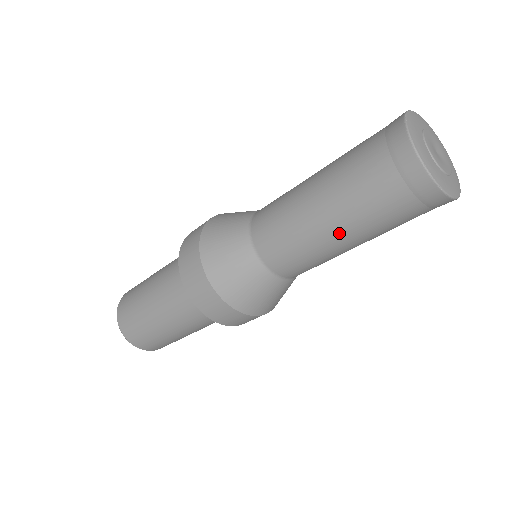
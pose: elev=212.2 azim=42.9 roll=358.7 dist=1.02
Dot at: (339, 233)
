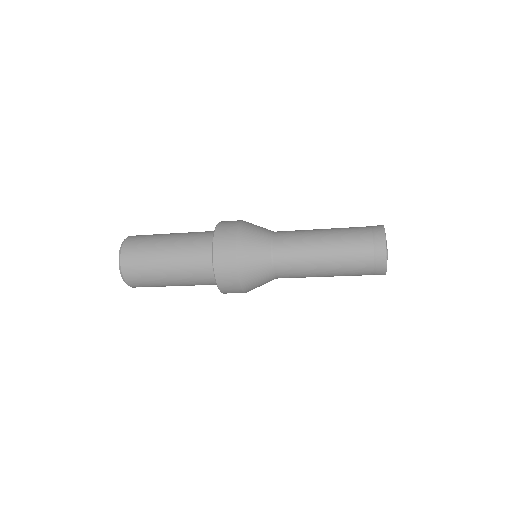
Dot at: (326, 254)
